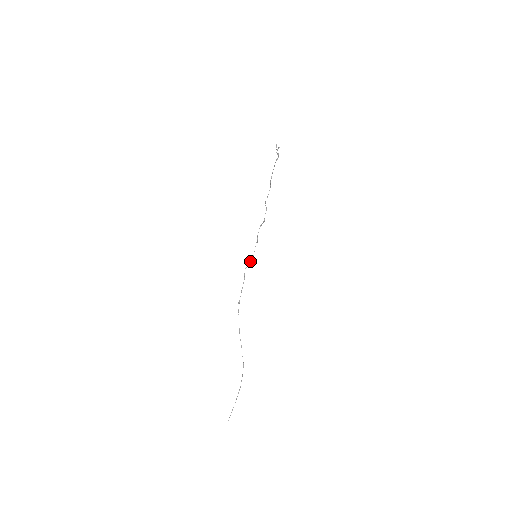
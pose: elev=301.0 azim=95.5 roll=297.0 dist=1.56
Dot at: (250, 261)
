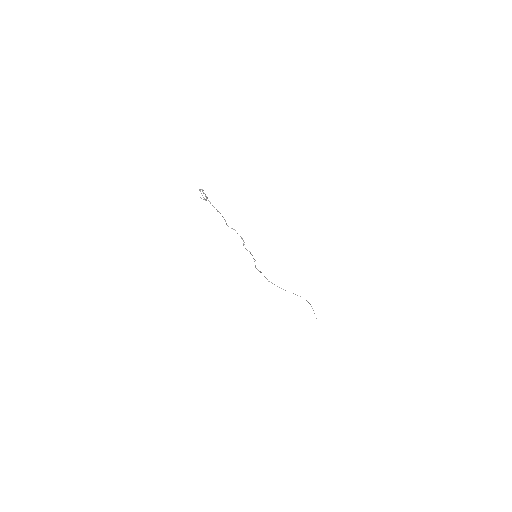
Dot at: (254, 261)
